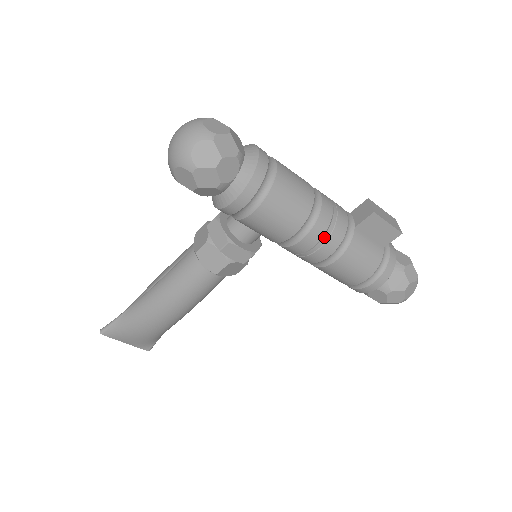
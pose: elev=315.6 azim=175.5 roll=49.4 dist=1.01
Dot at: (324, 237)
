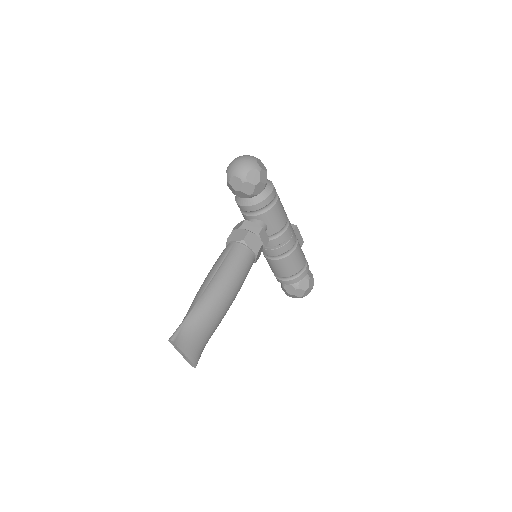
Dot at: (292, 229)
